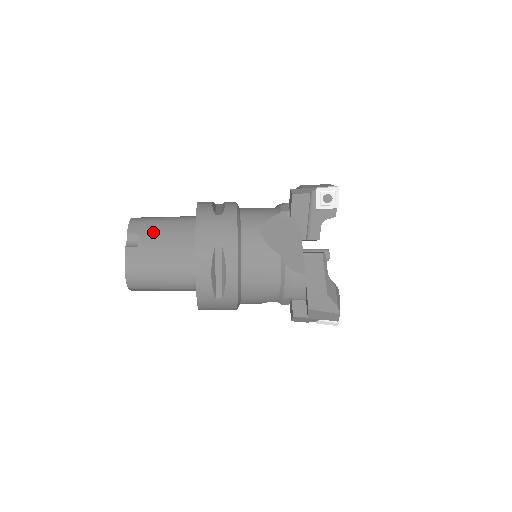
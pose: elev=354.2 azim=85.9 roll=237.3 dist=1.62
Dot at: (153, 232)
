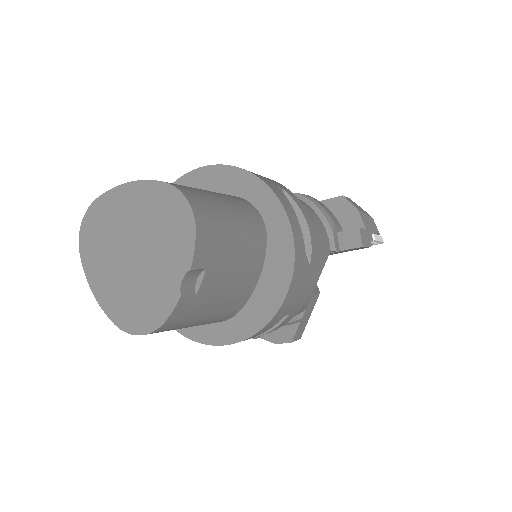
Dot at: (223, 265)
